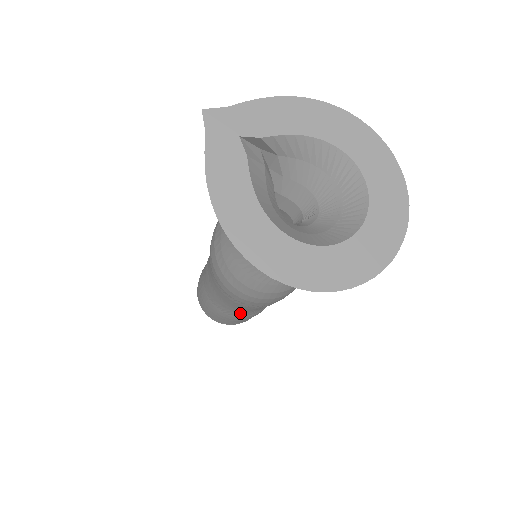
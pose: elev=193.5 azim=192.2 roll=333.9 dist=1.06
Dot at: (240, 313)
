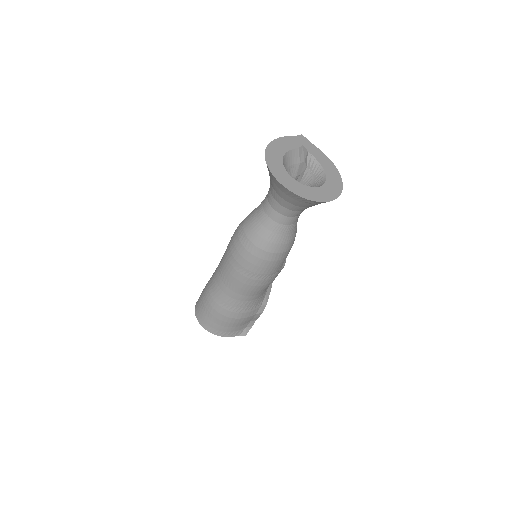
Dot at: (216, 286)
